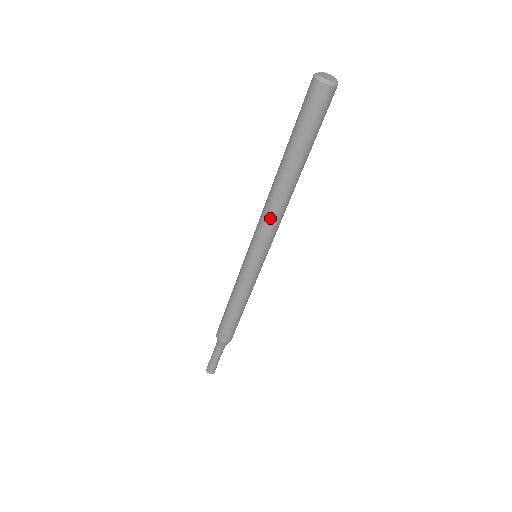
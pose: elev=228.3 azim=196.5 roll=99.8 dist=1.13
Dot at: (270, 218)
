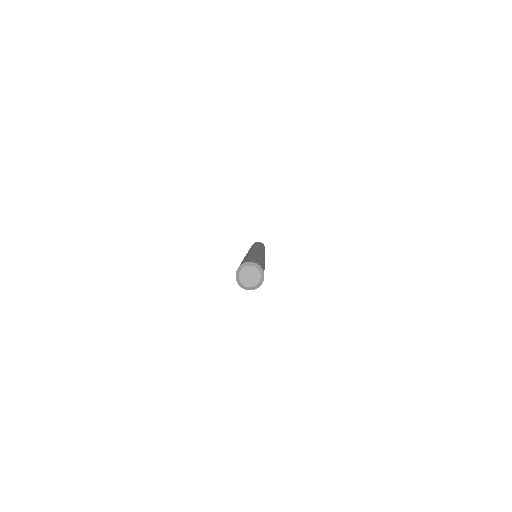
Dot at: occluded
